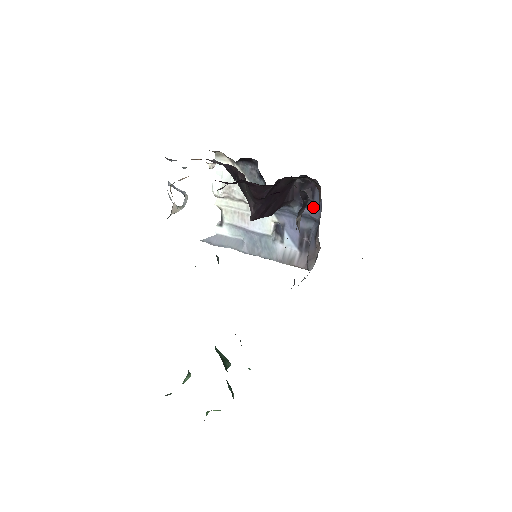
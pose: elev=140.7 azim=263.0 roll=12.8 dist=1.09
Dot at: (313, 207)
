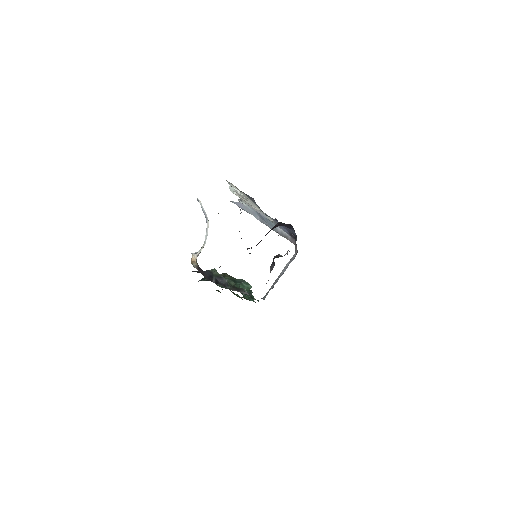
Dot at: (292, 231)
